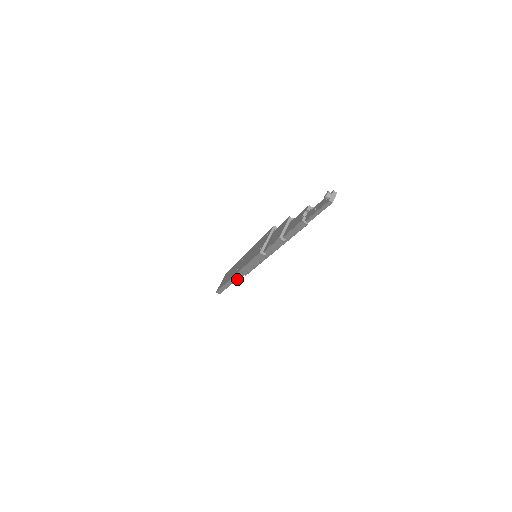
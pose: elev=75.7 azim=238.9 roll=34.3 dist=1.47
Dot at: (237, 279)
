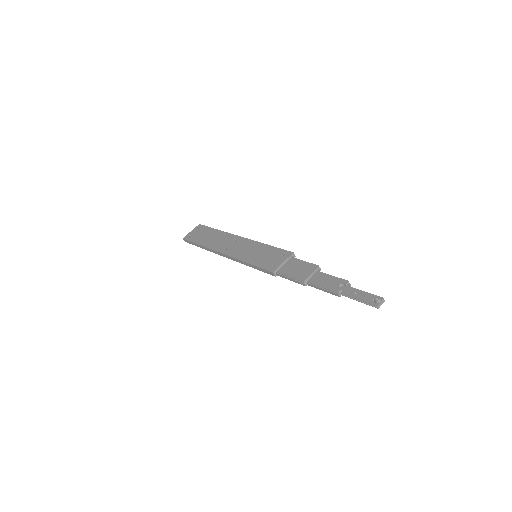
Dot at: occluded
